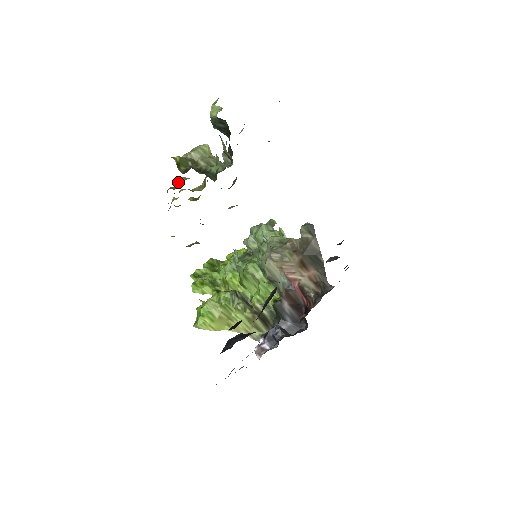
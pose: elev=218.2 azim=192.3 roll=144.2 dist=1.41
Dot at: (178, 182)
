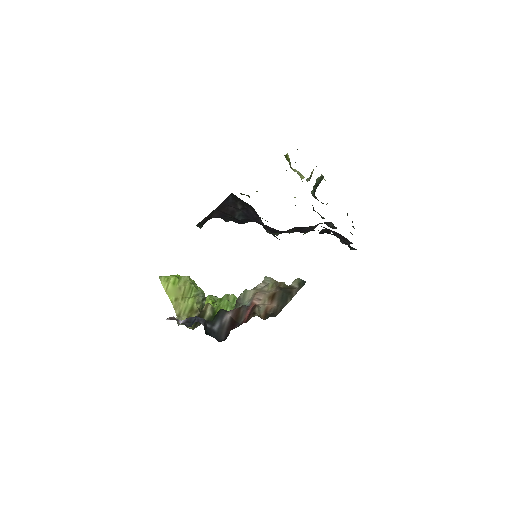
Dot at: occluded
